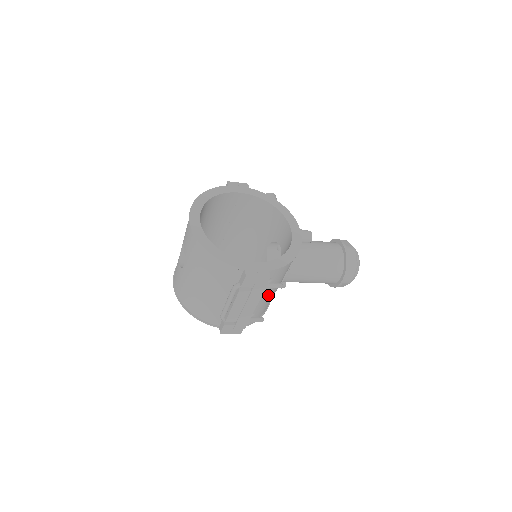
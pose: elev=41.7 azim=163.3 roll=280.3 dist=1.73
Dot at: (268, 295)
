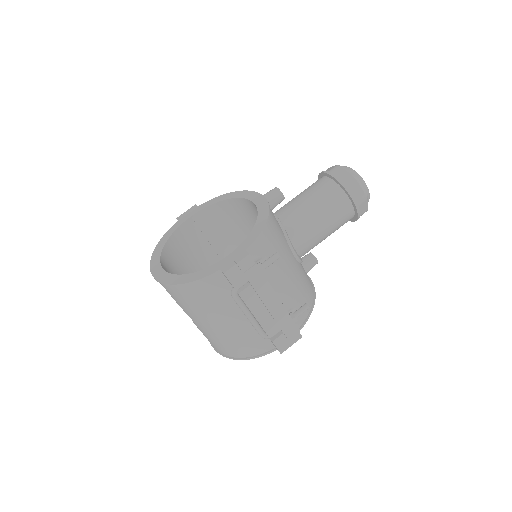
Dot at: (286, 277)
